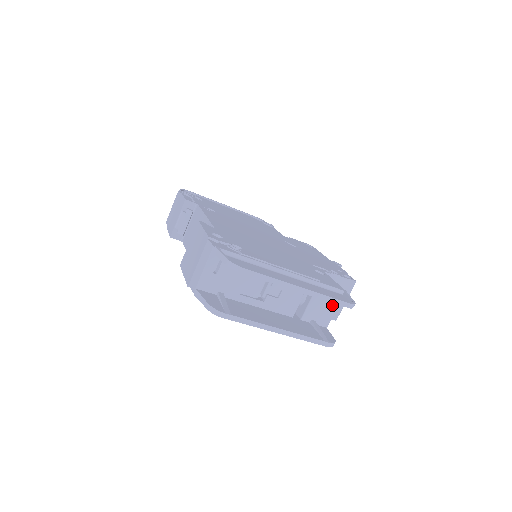
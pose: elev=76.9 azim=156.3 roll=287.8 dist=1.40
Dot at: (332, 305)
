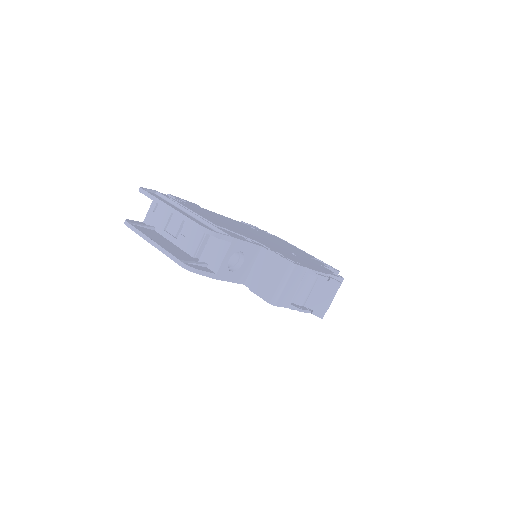
Dot at: (222, 251)
